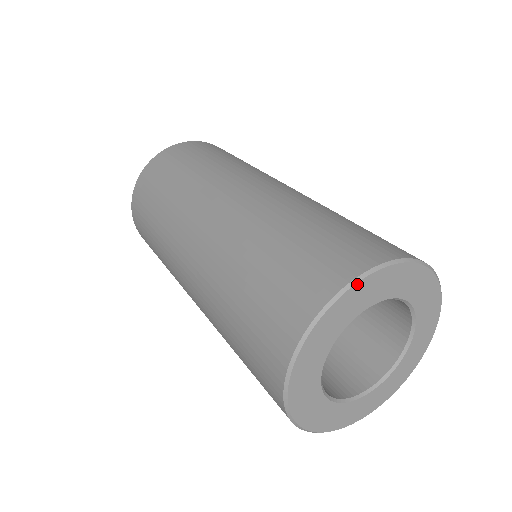
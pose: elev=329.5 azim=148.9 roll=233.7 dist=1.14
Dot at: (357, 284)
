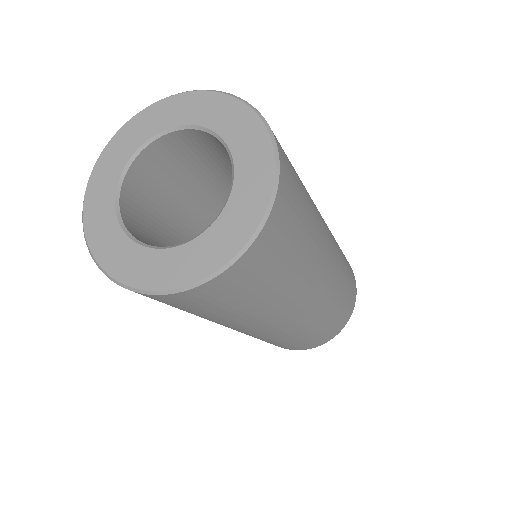
Dot at: (98, 162)
